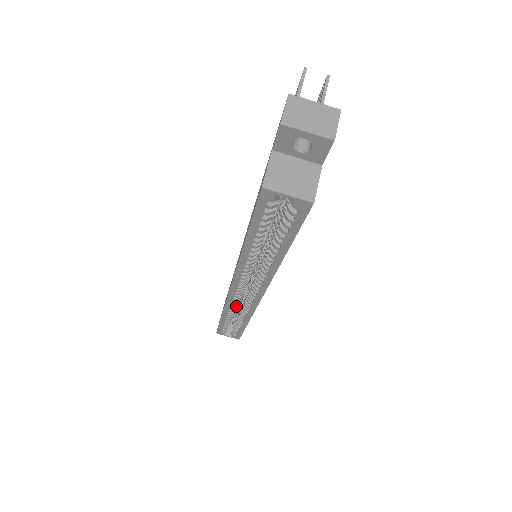
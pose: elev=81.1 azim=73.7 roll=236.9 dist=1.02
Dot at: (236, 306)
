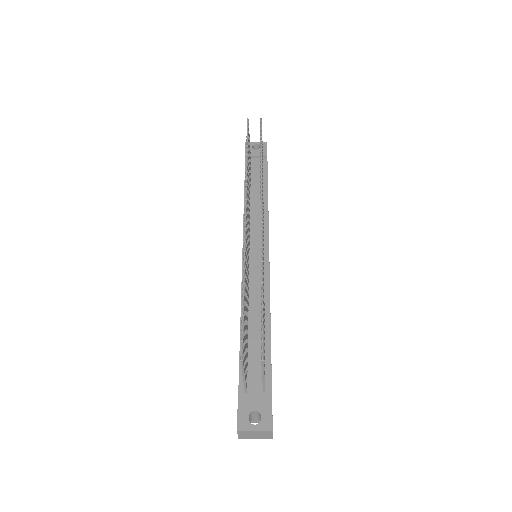
Dot at: occluded
